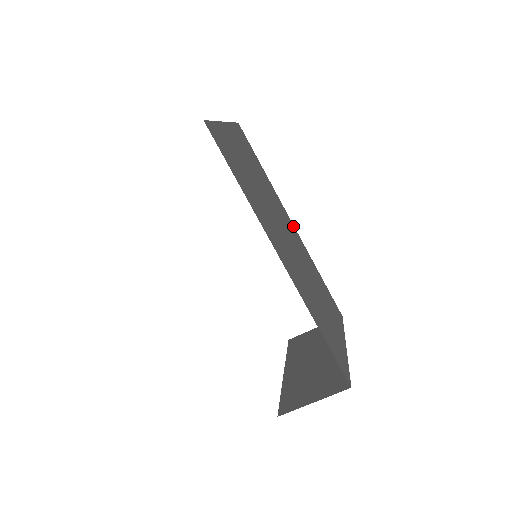
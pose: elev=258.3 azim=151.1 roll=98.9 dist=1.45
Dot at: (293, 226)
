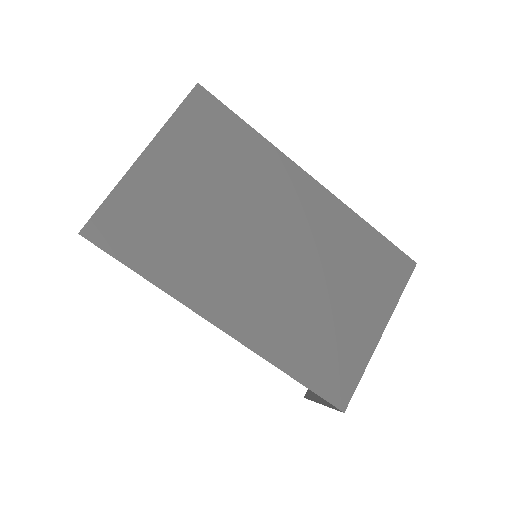
Dot at: (315, 185)
